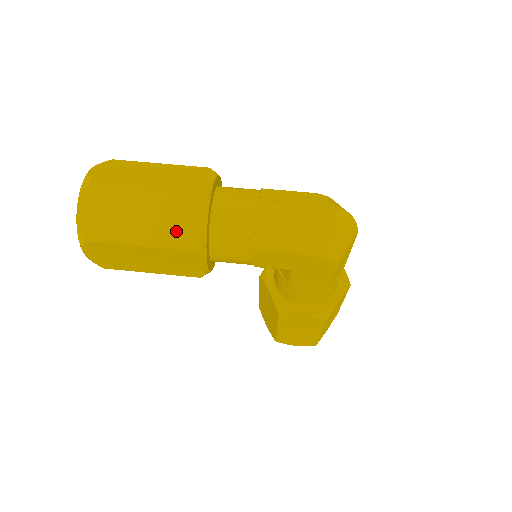
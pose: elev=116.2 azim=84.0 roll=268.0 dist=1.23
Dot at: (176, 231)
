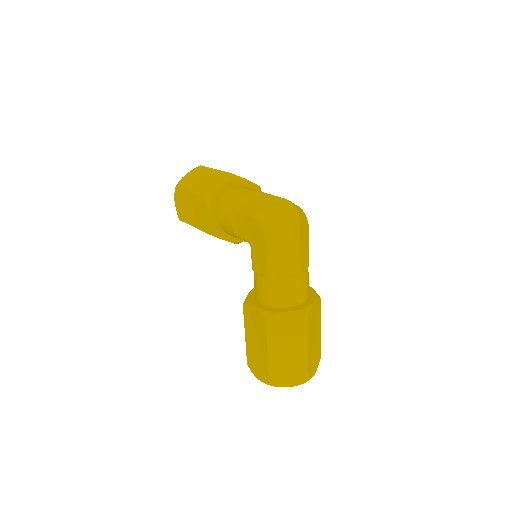
Dot at: (207, 188)
